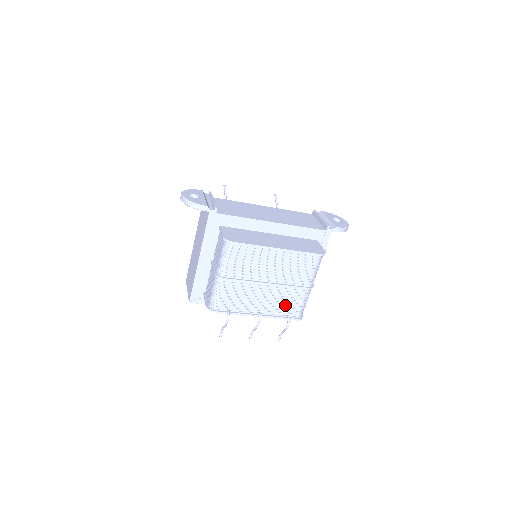
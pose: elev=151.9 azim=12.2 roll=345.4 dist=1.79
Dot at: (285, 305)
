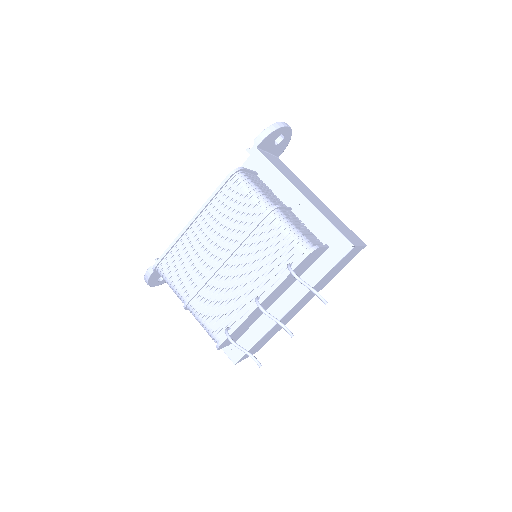
Dot at: (272, 259)
